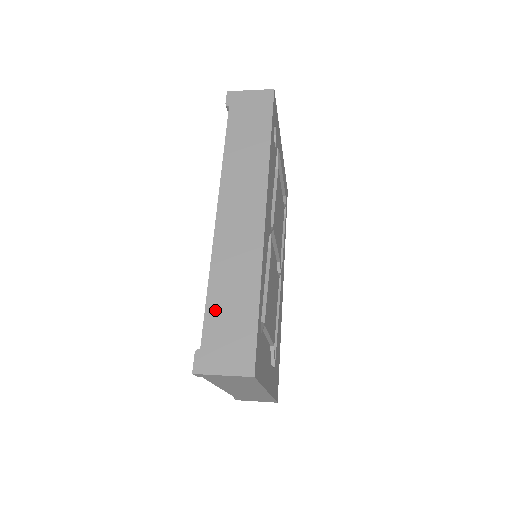
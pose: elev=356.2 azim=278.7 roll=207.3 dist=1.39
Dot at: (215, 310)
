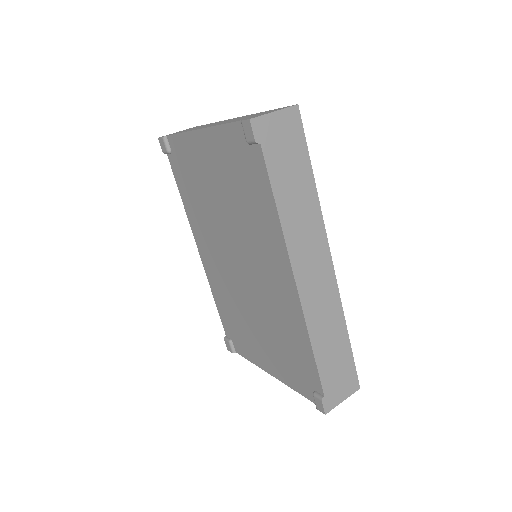
Dot at: (324, 364)
